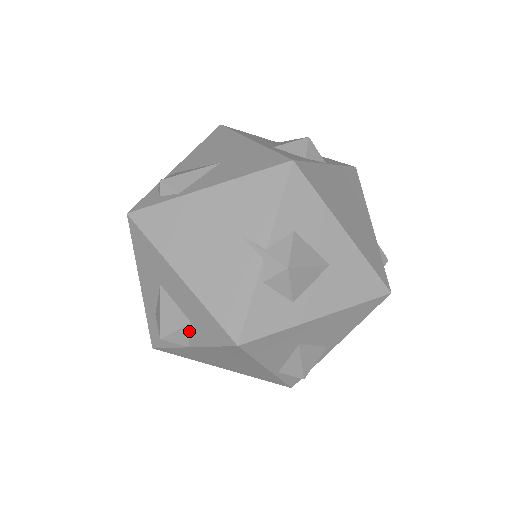
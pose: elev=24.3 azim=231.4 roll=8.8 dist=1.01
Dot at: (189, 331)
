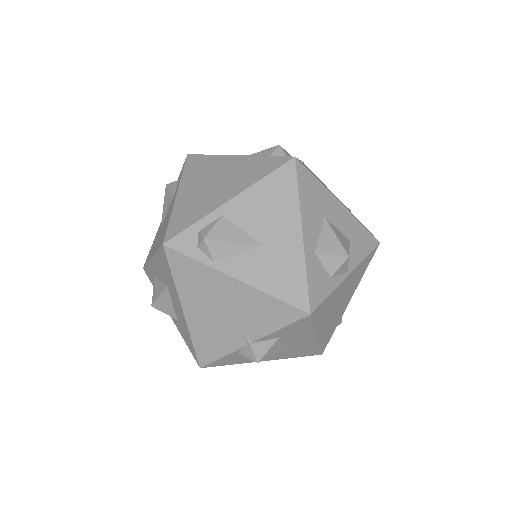
Dot at: (174, 318)
